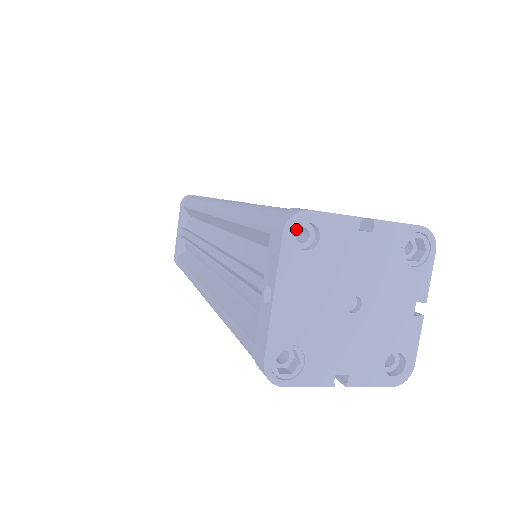
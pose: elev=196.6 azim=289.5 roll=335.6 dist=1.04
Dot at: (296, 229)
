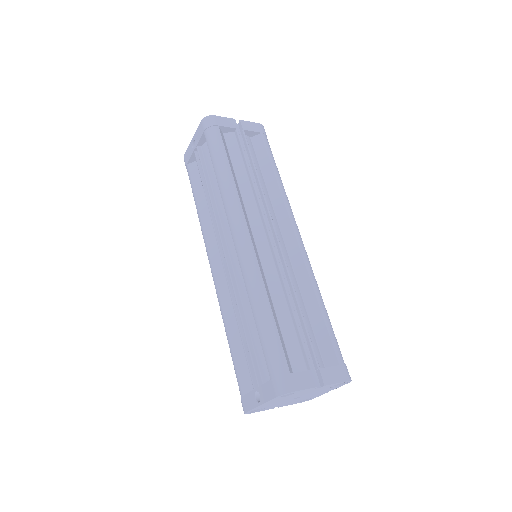
Dot at: occluded
